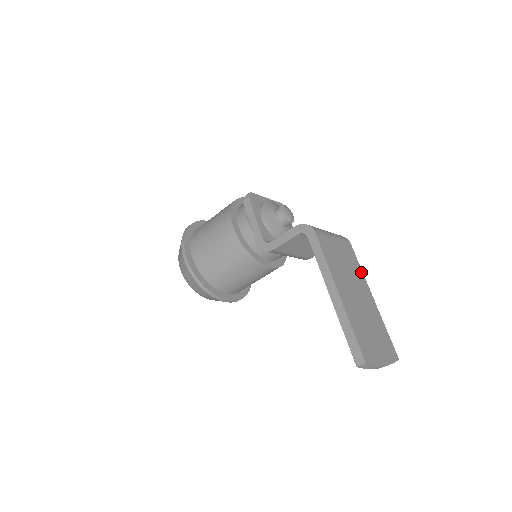
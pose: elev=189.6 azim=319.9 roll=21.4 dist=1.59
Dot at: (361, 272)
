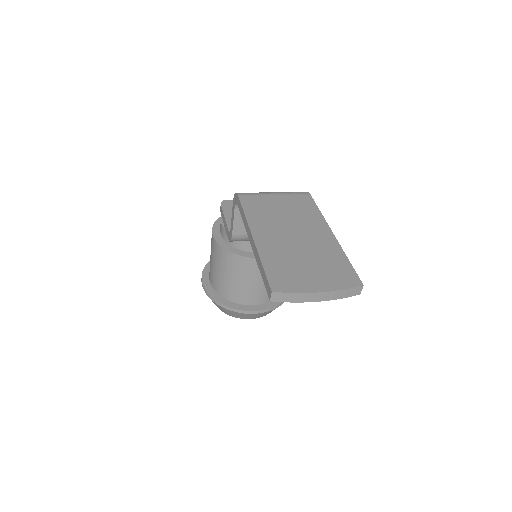
Dot at: (318, 214)
